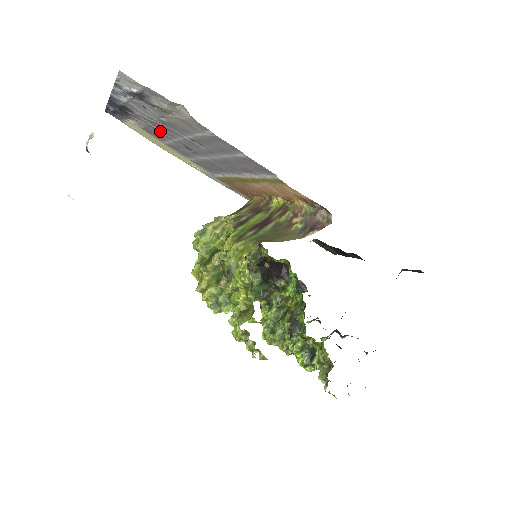
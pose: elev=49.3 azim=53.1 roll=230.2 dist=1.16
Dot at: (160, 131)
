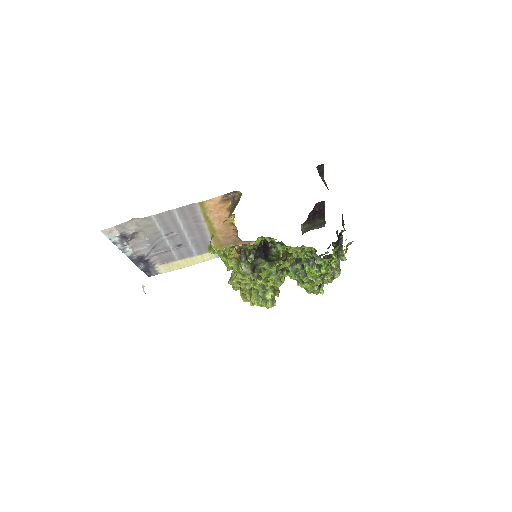
Dot at: (162, 252)
